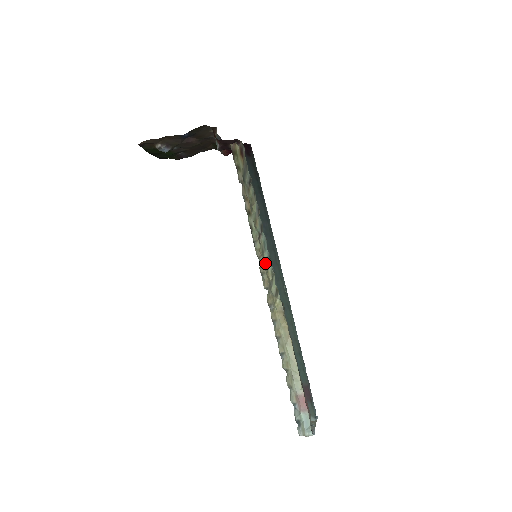
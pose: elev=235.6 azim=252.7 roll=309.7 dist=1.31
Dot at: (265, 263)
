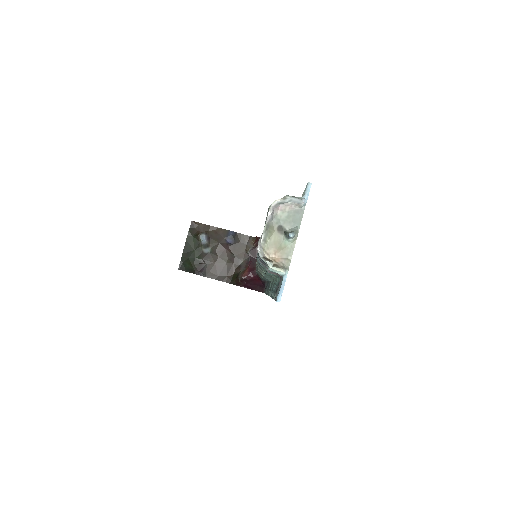
Dot at: occluded
